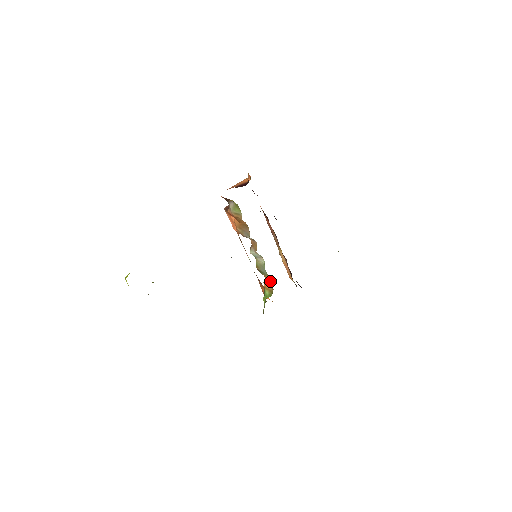
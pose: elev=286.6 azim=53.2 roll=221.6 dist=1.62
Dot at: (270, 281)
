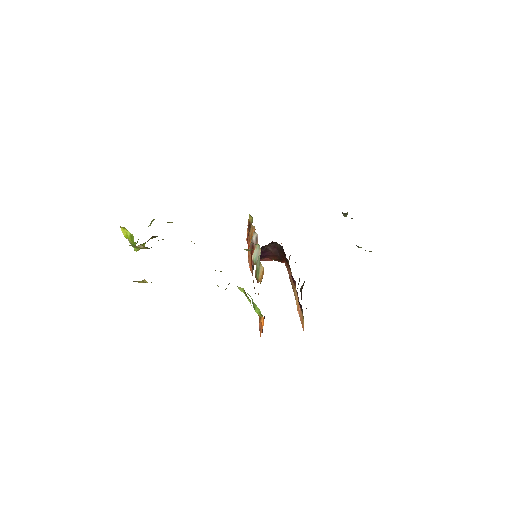
Dot at: occluded
